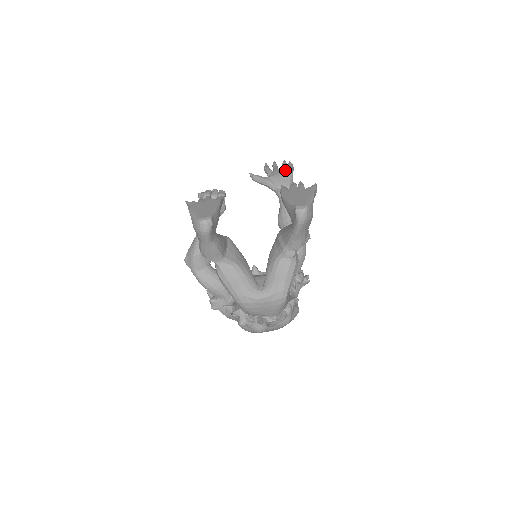
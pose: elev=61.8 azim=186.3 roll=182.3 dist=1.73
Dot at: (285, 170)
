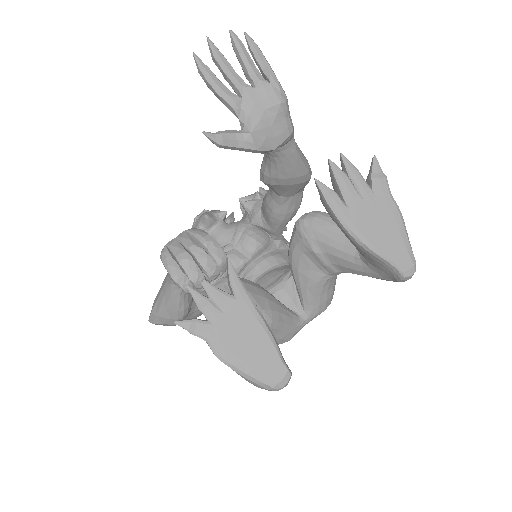
Dot at: (272, 96)
